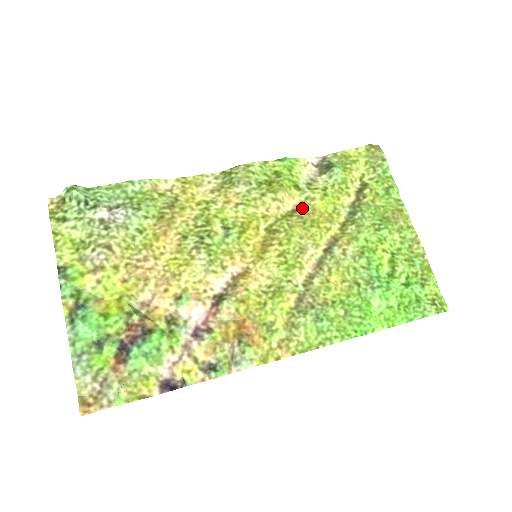
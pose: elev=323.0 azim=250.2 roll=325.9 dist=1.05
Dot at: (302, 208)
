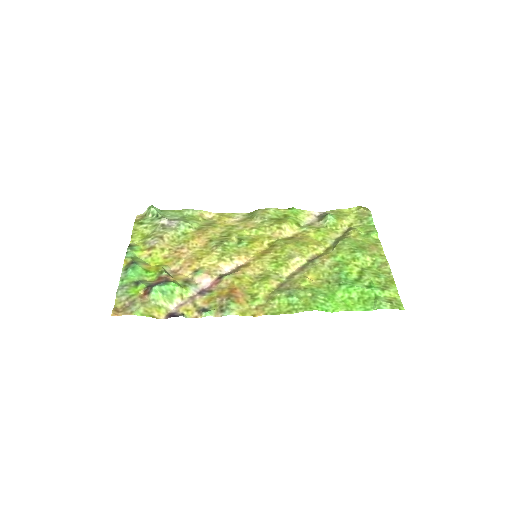
Dot at: (299, 236)
